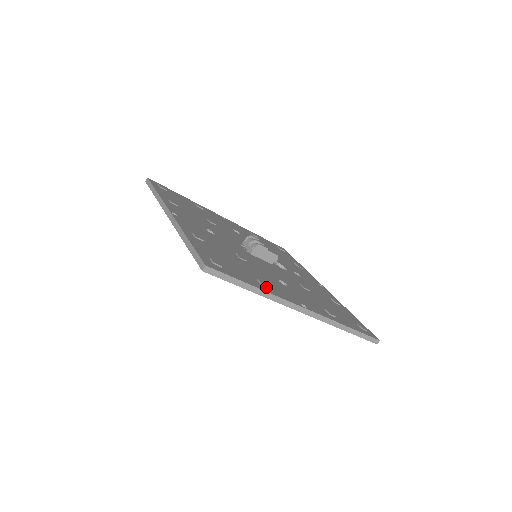
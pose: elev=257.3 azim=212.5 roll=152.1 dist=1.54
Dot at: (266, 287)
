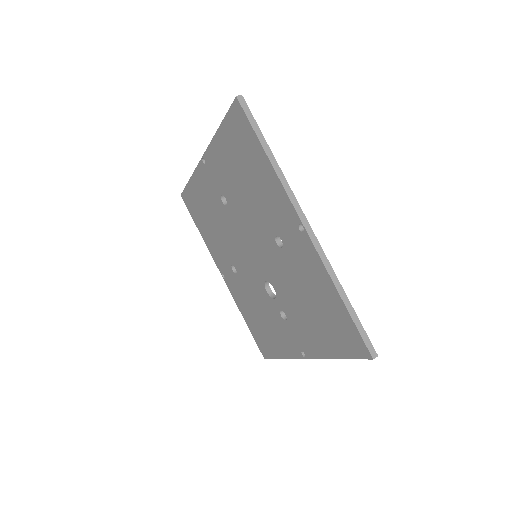
Dot at: occluded
